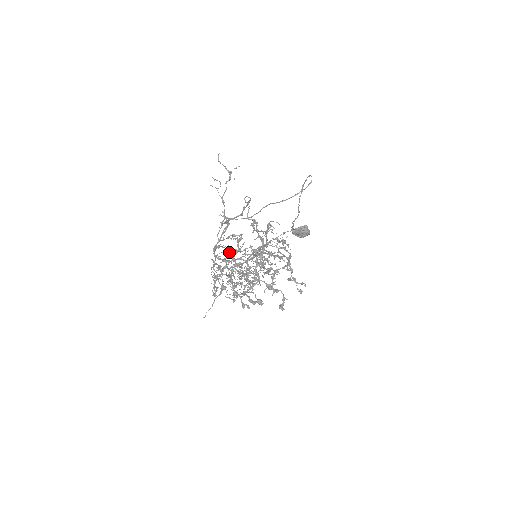
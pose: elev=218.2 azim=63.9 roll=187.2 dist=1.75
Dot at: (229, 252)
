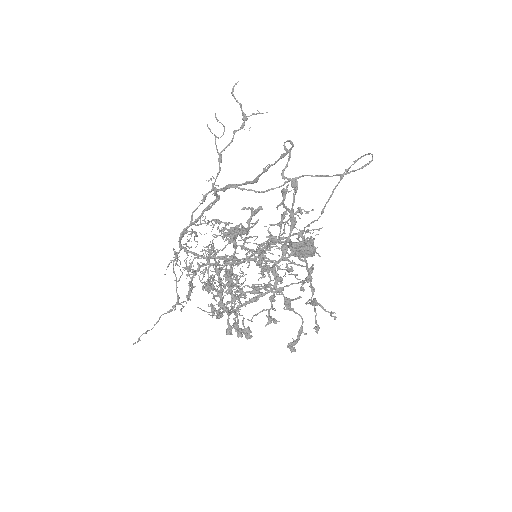
Dot at: (224, 232)
